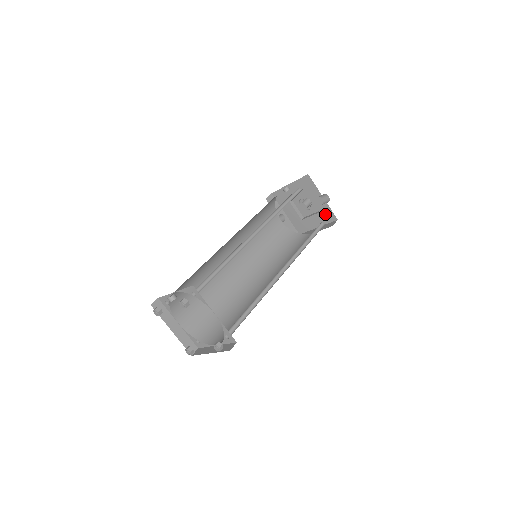
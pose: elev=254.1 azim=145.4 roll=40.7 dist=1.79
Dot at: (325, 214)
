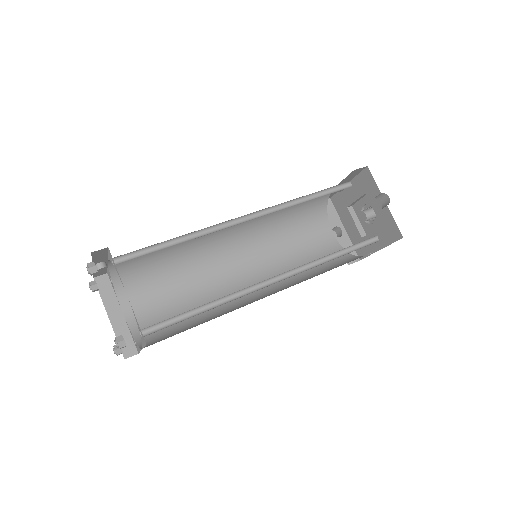
Dot at: (388, 228)
